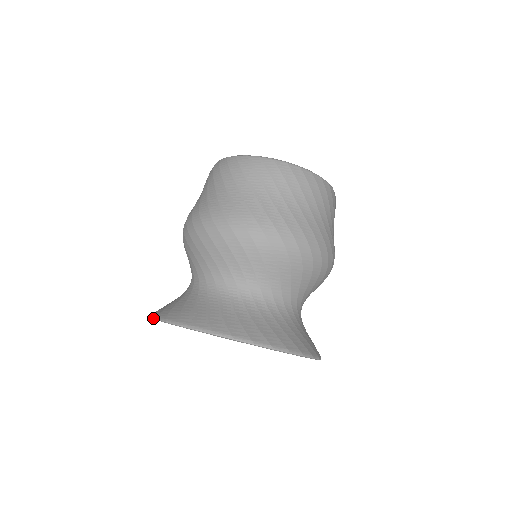
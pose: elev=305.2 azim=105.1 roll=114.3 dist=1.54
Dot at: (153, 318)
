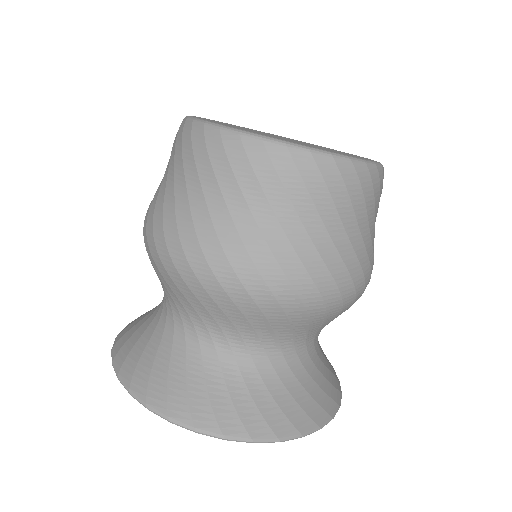
Dot at: occluded
